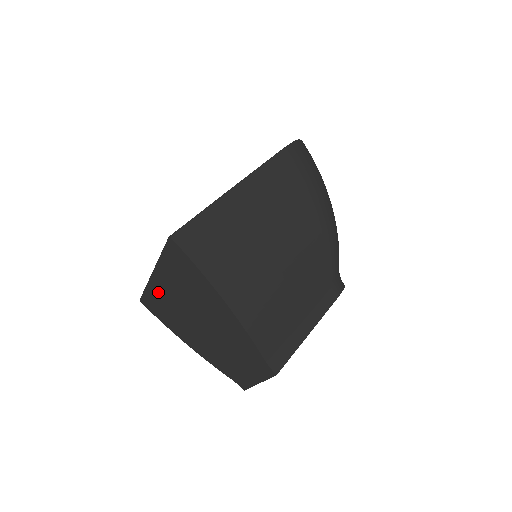
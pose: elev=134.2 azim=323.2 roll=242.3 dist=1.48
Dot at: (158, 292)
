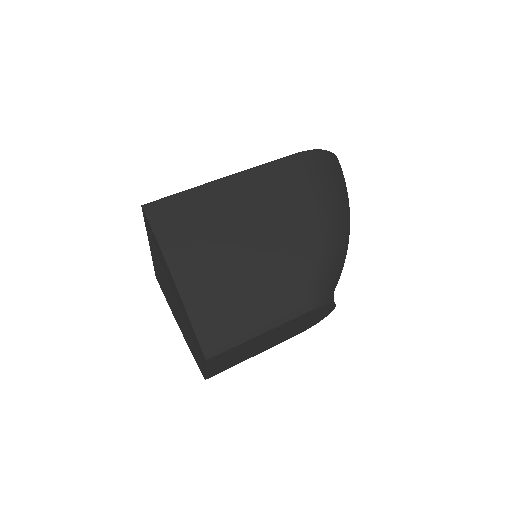
Dot at: (156, 266)
